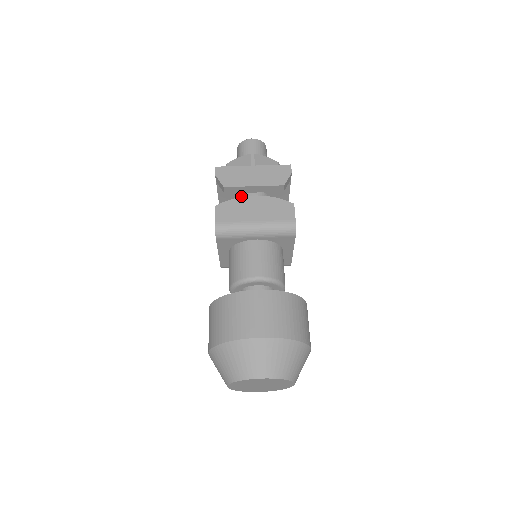
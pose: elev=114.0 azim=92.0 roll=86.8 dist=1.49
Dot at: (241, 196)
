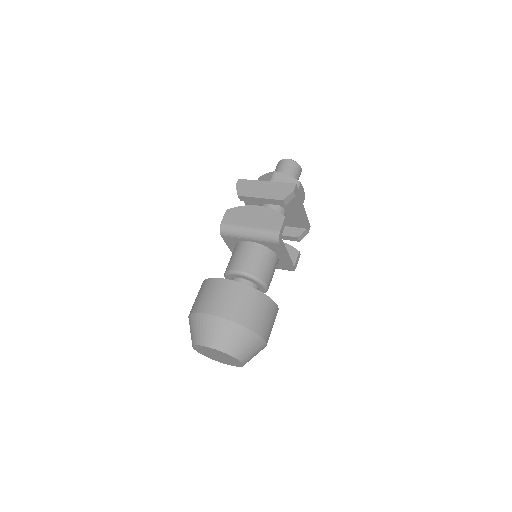
Dot at: (261, 205)
